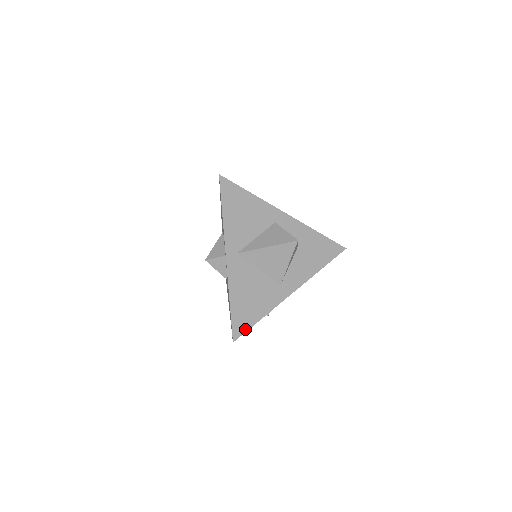
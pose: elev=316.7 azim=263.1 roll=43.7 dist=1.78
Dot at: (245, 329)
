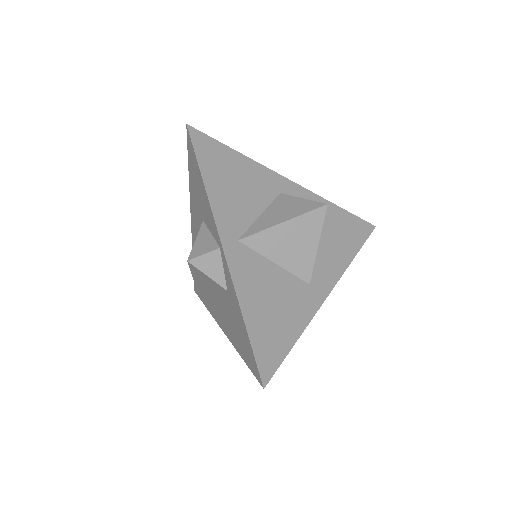
Dot at: (277, 362)
